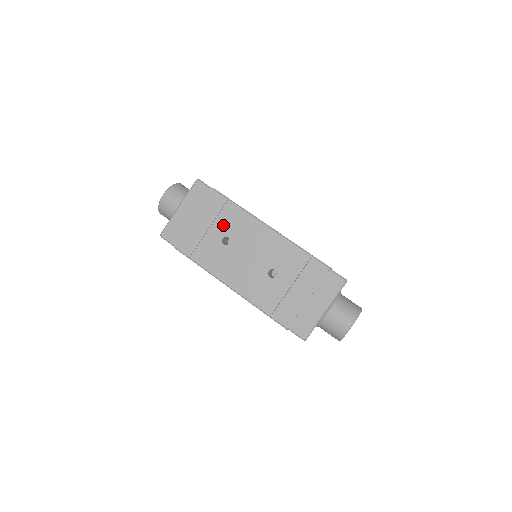
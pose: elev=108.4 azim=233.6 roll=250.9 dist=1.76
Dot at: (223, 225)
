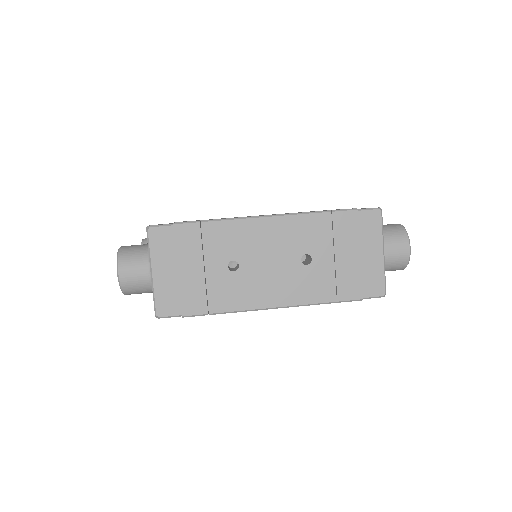
Dot at: (217, 253)
